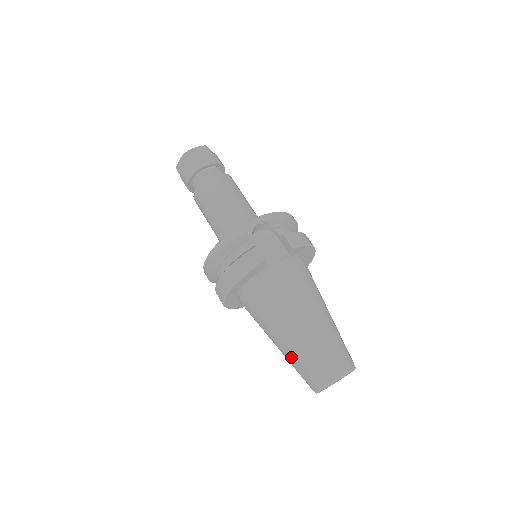
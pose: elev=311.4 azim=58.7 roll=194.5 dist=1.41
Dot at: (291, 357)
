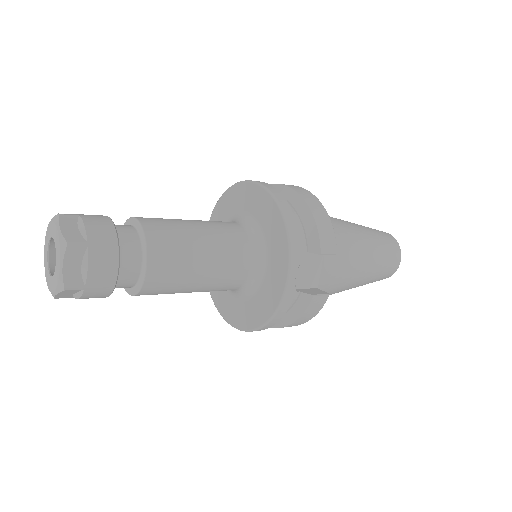
Dot at: occluded
